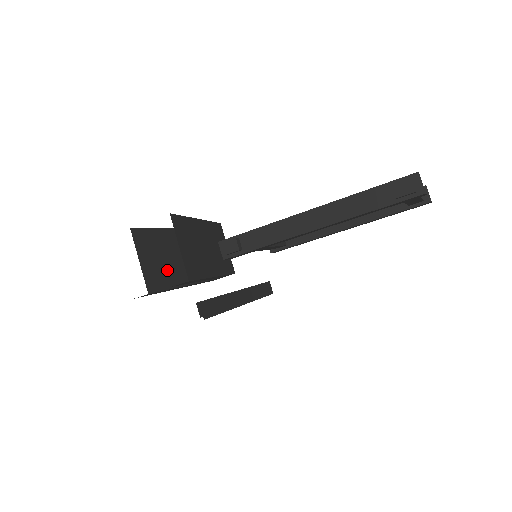
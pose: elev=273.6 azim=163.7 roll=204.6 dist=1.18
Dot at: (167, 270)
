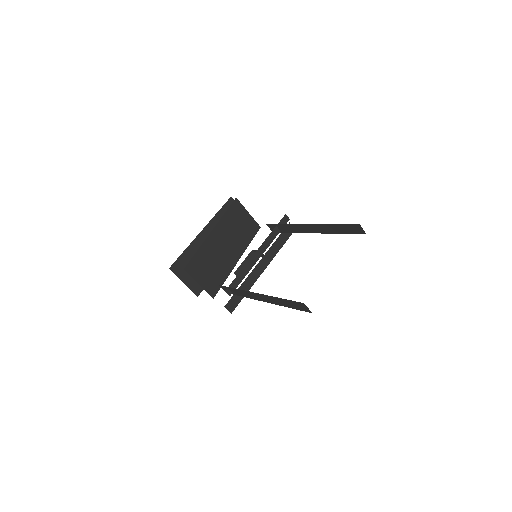
Dot at: occluded
